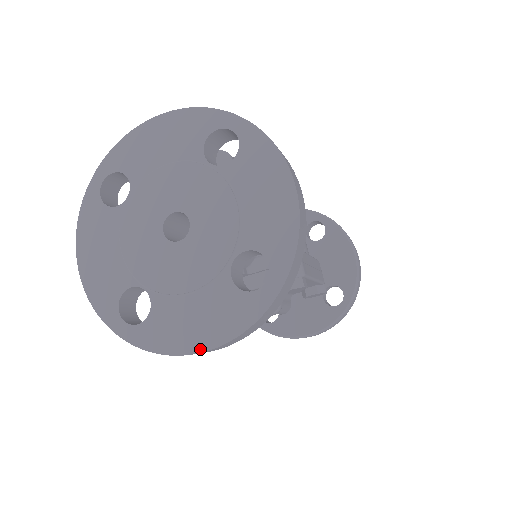
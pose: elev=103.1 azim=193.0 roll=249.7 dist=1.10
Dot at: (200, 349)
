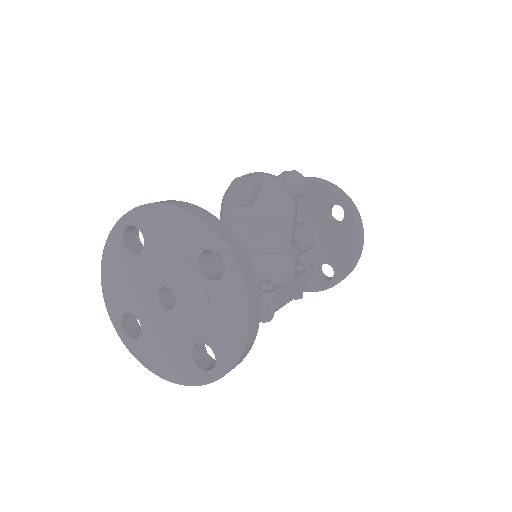
Dot at: (163, 376)
